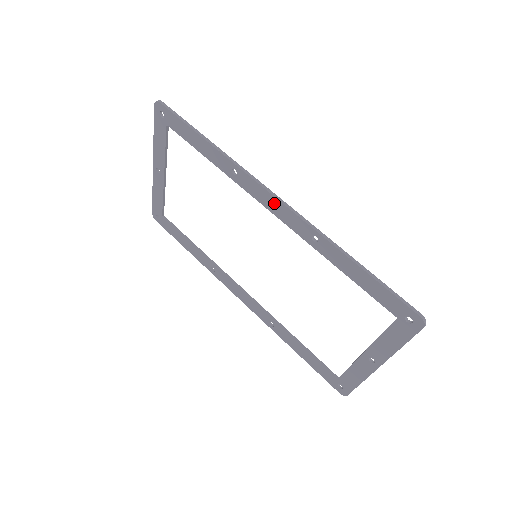
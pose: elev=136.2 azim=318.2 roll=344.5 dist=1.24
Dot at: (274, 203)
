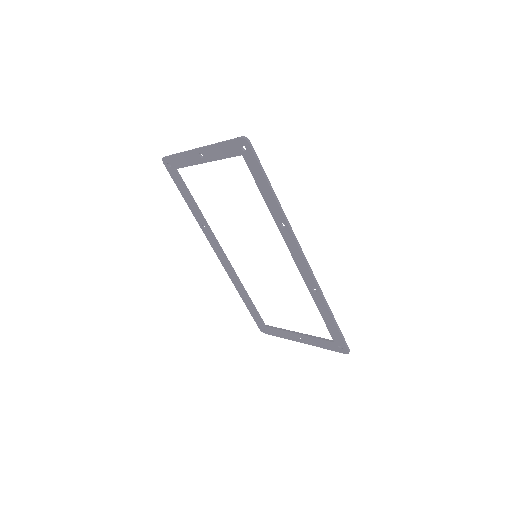
Dot at: (301, 260)
